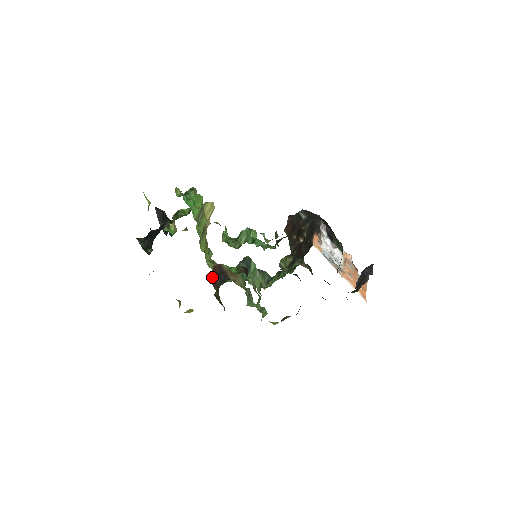
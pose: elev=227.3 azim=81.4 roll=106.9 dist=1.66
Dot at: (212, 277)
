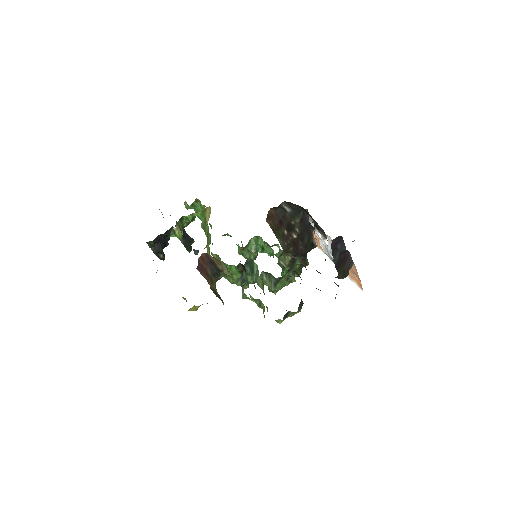
Dot at: (199, 264)
